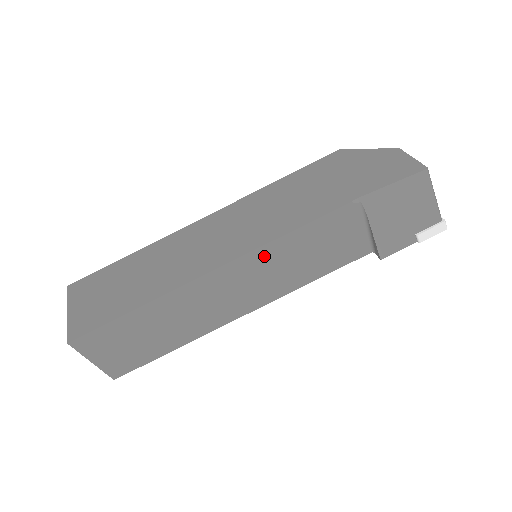
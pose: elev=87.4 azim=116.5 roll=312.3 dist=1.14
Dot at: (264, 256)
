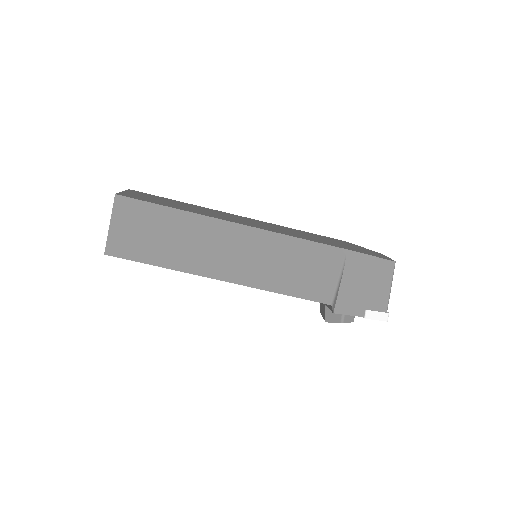
Dot at: (269, 241)
